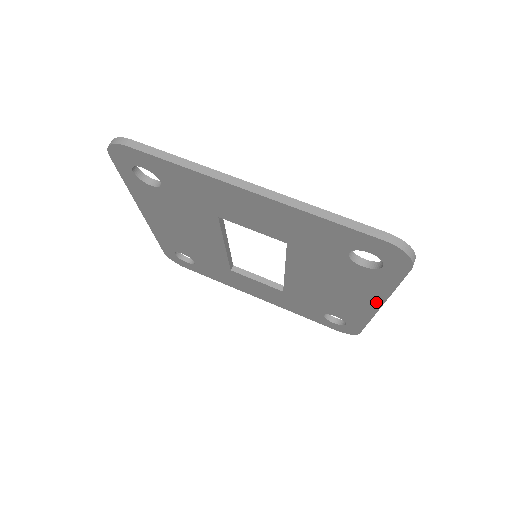
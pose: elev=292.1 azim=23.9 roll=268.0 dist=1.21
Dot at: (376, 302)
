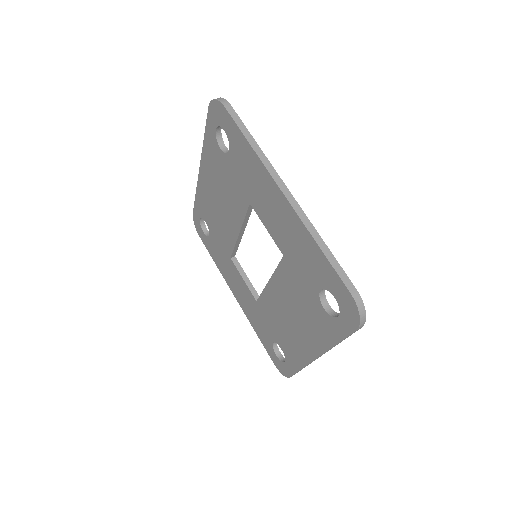
Dot at: (317, 350)
